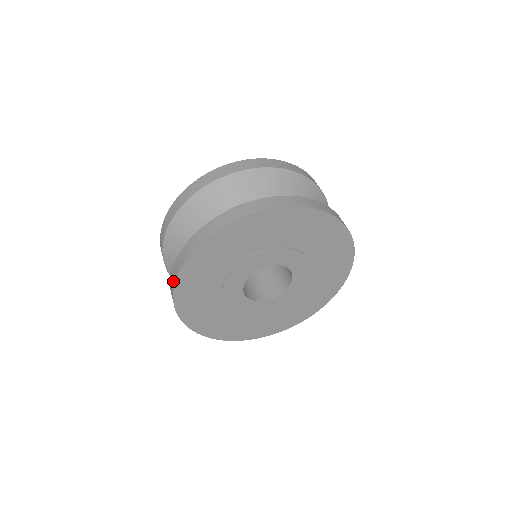
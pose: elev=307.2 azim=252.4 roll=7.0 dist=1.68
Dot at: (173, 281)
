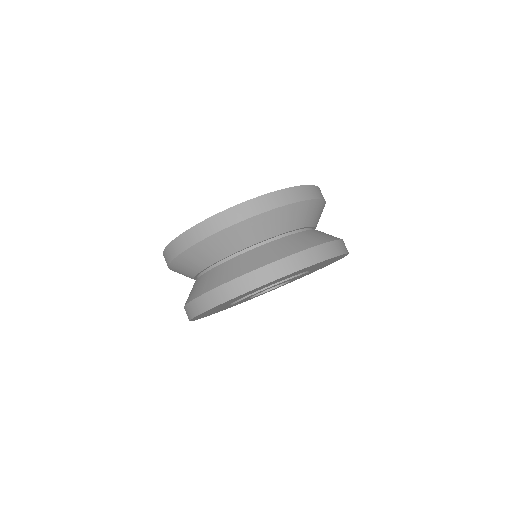
Dot at: (190, 314)
